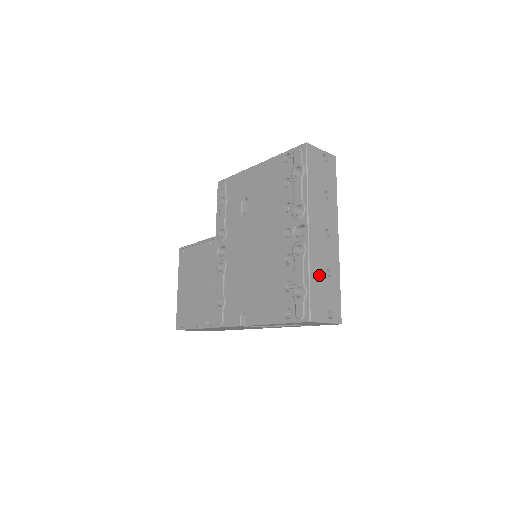
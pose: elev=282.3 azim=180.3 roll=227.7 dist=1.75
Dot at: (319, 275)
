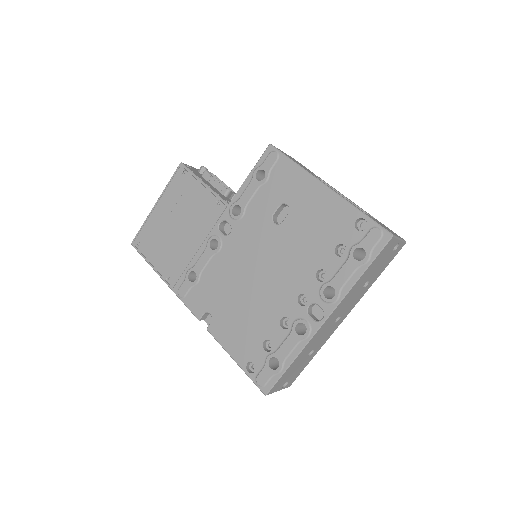
Dot at: (302, 357)
